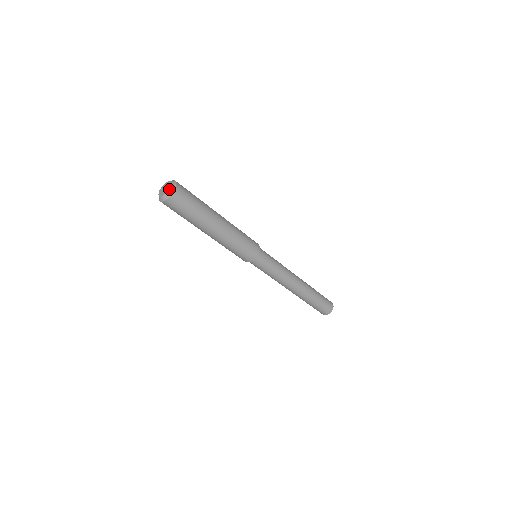
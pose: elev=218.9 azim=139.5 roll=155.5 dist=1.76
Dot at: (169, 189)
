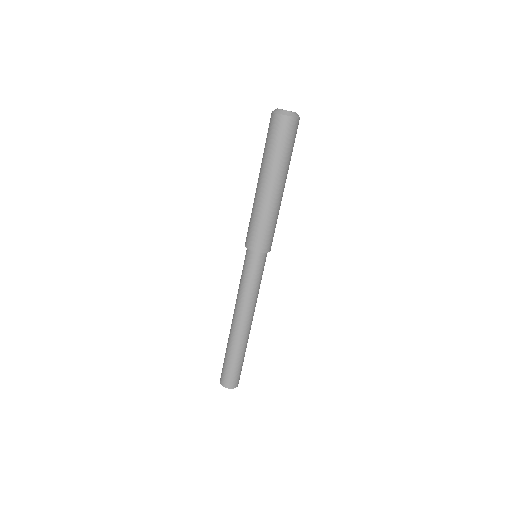
Dot at: occluded
